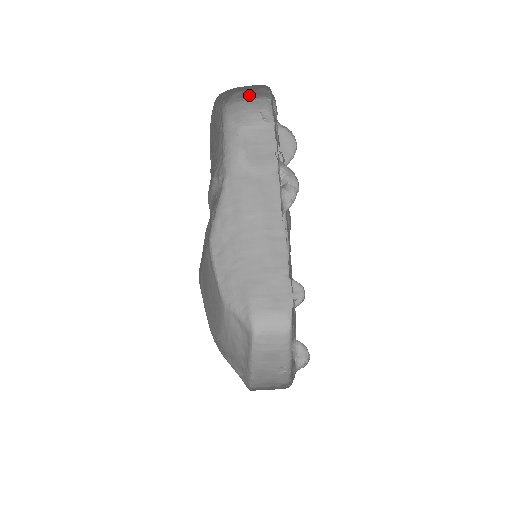
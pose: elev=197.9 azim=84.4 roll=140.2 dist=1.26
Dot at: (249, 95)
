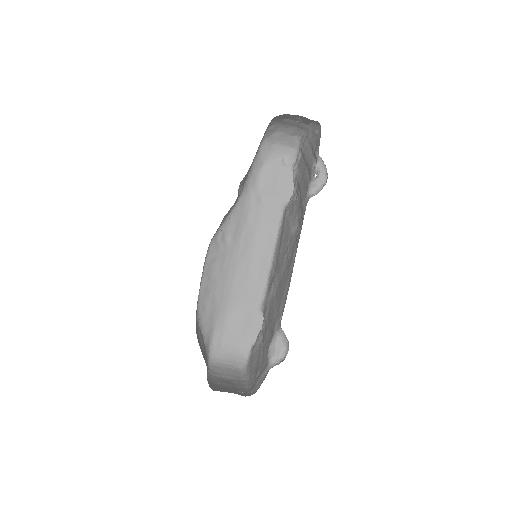
Dot at: (282, 140)
